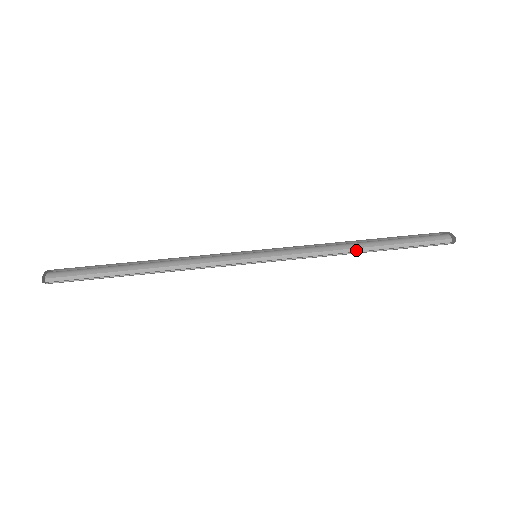
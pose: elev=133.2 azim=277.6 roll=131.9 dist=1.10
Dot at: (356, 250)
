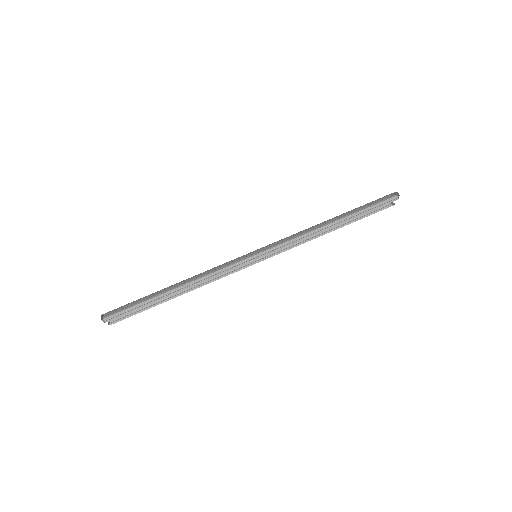
Dot at: (328, 226)
